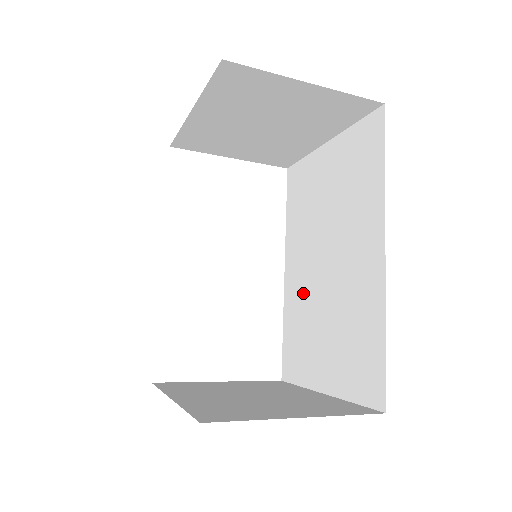
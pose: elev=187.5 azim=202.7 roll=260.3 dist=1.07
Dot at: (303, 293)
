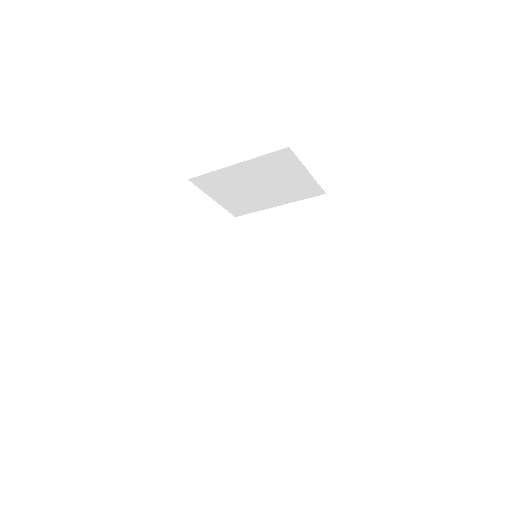
Dot at: (255, 291)
